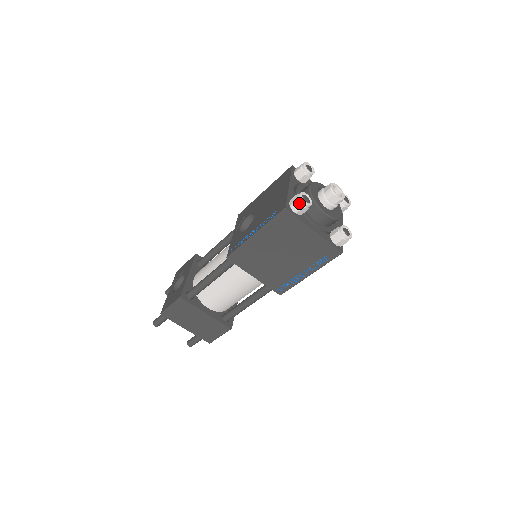
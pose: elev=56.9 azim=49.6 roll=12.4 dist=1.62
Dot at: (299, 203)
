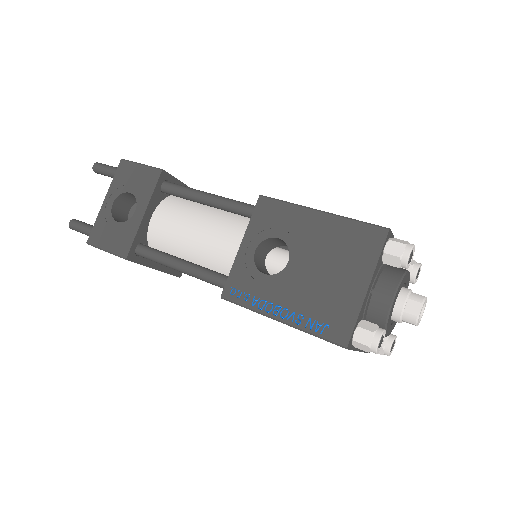
Dot at: (368, 349)
